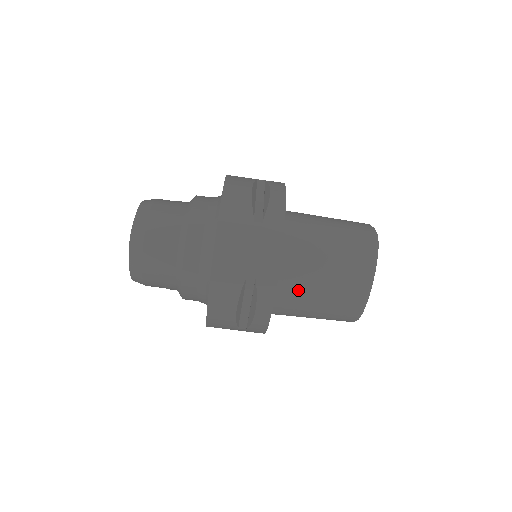
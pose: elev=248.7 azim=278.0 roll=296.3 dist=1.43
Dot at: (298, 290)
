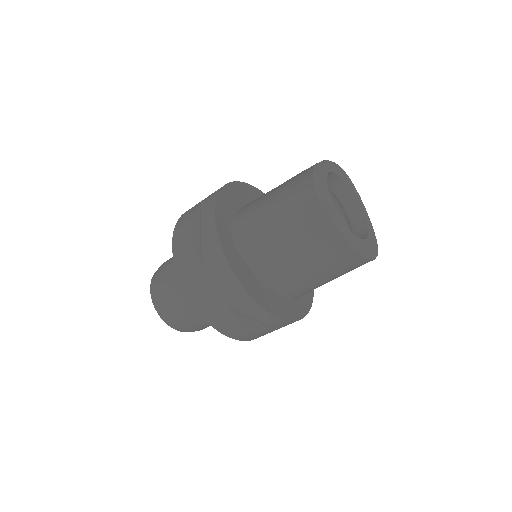
Dot at: (291, 279)
